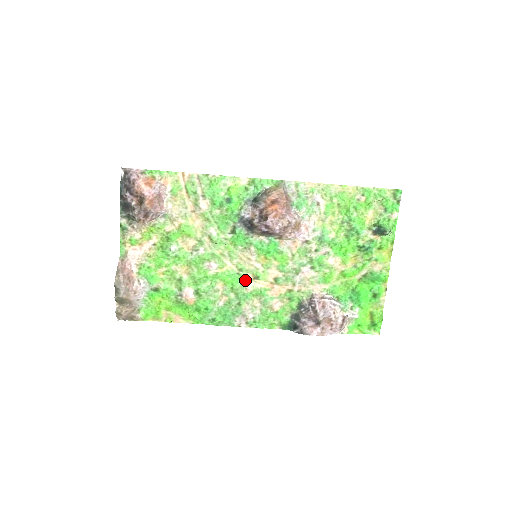
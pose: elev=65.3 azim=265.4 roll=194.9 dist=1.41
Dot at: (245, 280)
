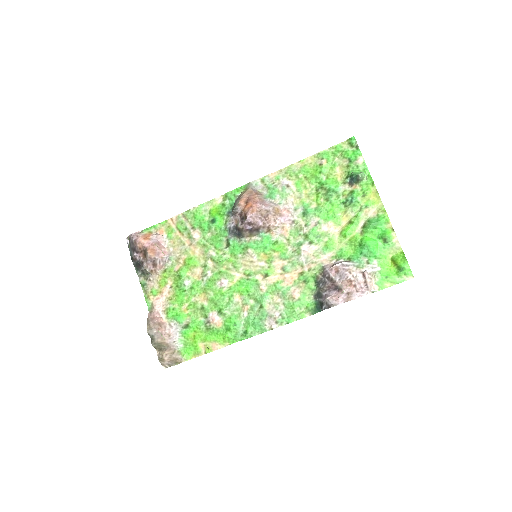
Dot at: (257, 282)
